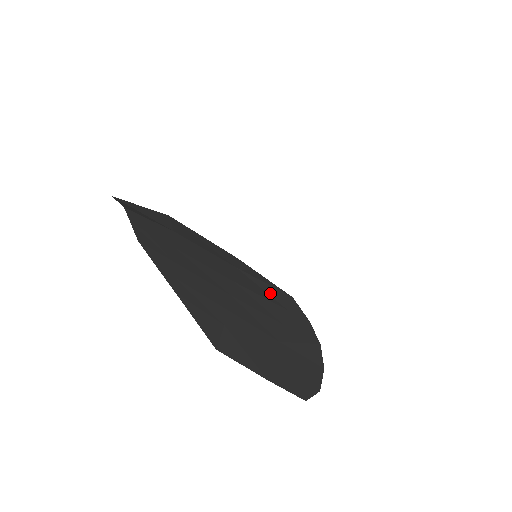
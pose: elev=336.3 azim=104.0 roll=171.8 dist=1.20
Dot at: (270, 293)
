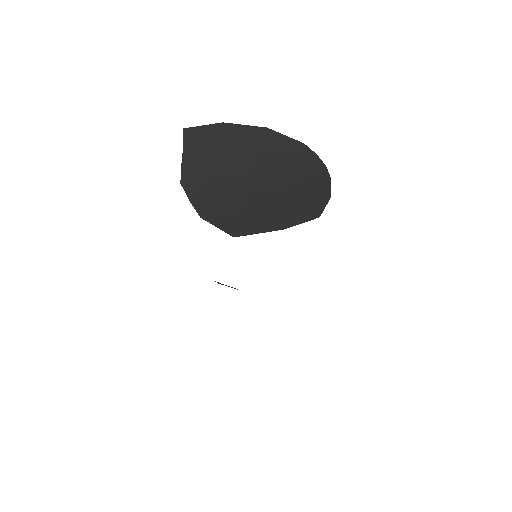
Dot at: (288, 148)
